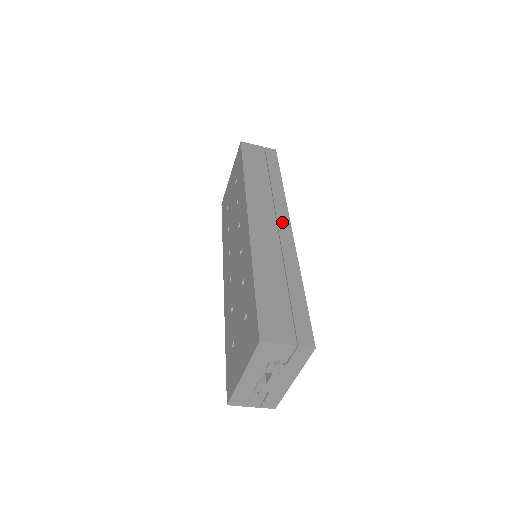
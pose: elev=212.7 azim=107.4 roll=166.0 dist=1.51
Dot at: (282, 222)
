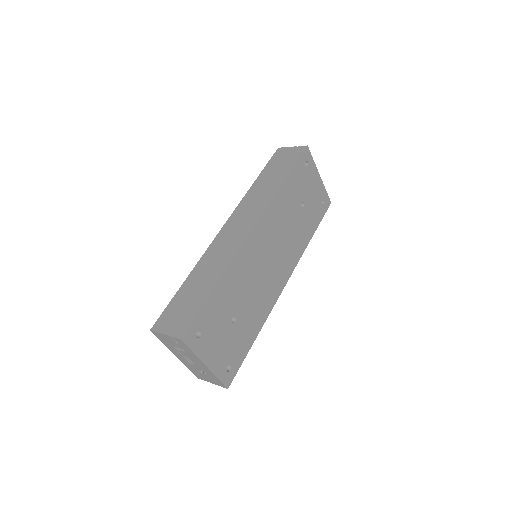
Dot at: (248, 226)
